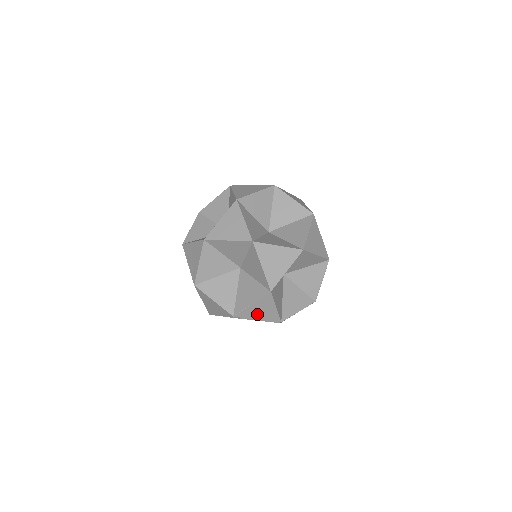
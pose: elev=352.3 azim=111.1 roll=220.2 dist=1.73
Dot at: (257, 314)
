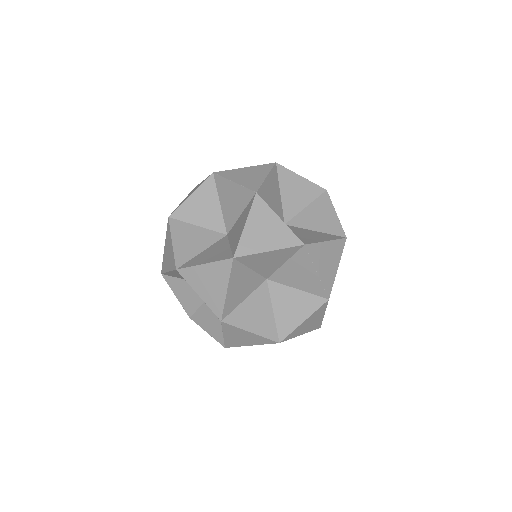
Dot at: (303, 329)
